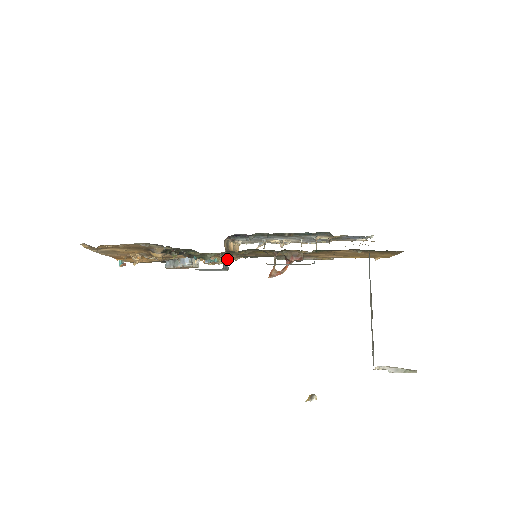
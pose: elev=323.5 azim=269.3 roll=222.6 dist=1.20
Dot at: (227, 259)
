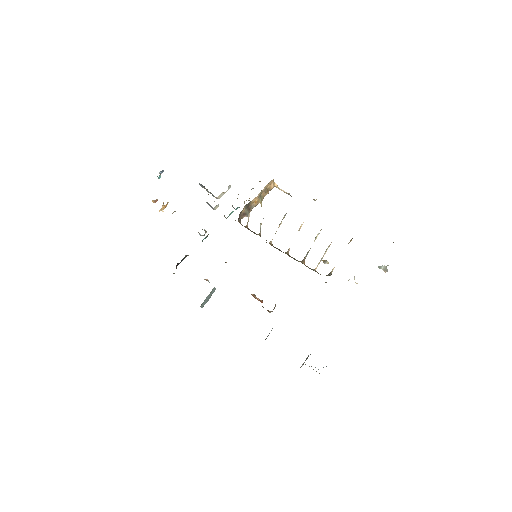
Dot at: (212, 291)
